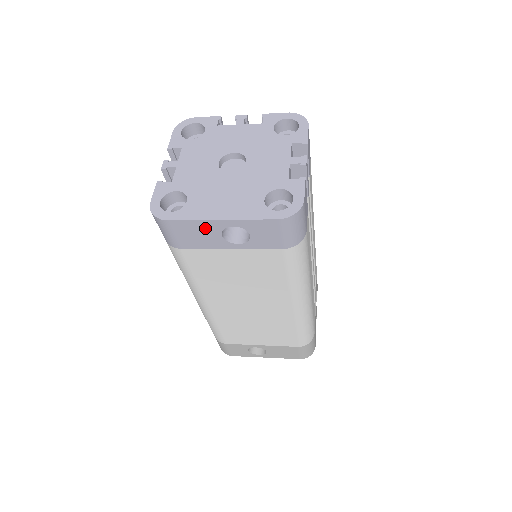
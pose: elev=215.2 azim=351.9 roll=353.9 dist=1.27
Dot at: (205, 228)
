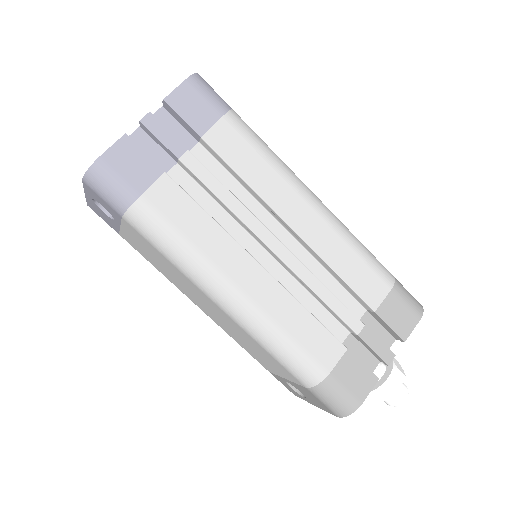
Dot at: (95, 207)
